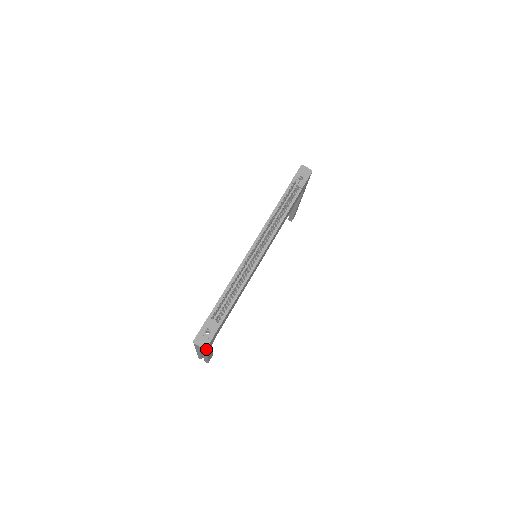
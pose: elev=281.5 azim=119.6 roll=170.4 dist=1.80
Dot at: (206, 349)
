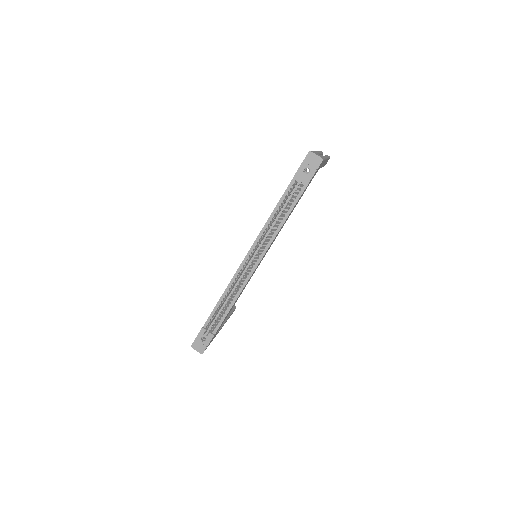
Dot at: occluded
